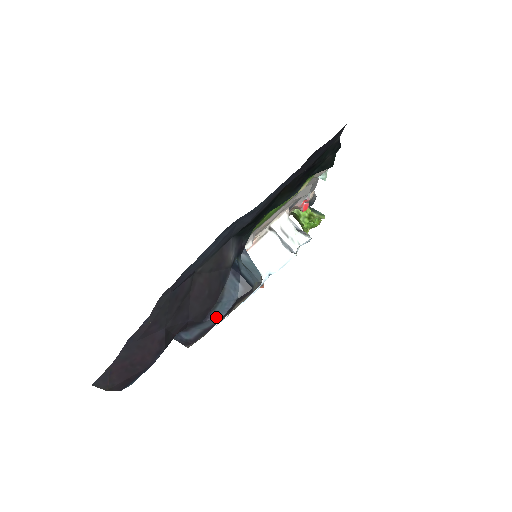
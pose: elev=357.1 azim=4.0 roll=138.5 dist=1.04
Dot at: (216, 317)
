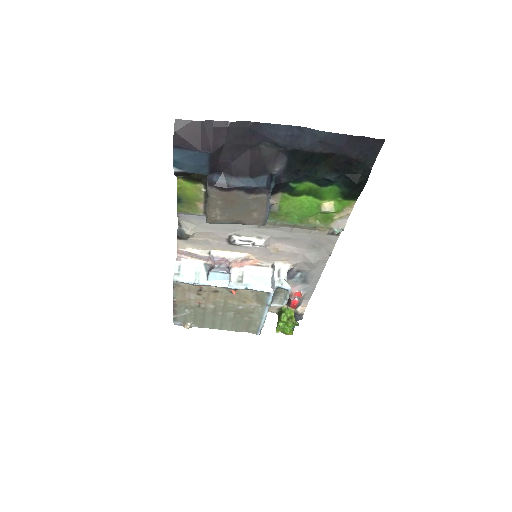
Dot at: (241, 182)
